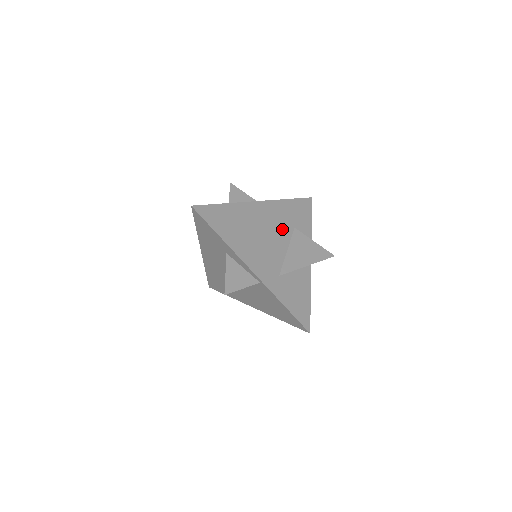
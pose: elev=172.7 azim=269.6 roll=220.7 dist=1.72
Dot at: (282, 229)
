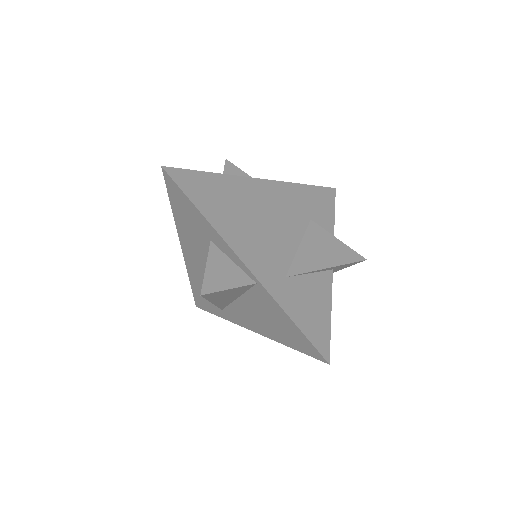
Dot at: (293, 218)
